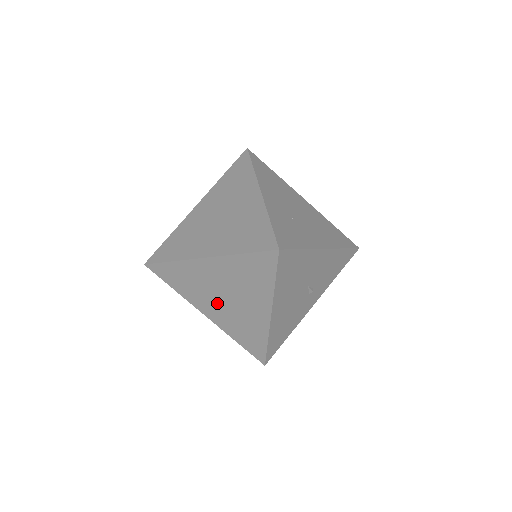
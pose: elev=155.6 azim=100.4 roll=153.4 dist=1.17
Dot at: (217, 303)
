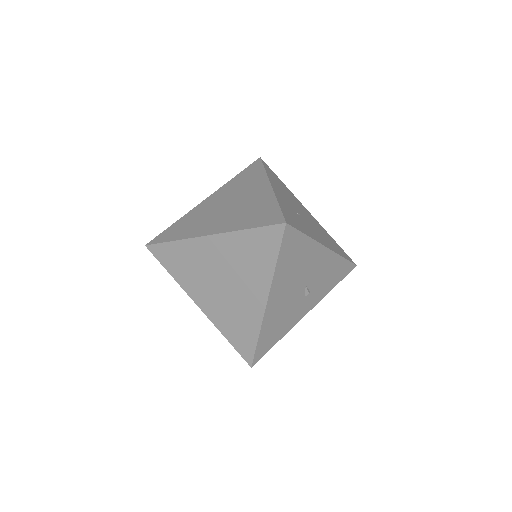
Dot at: (213, 289)
